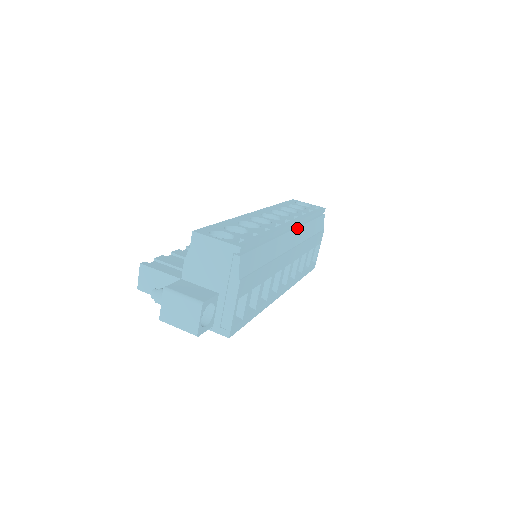
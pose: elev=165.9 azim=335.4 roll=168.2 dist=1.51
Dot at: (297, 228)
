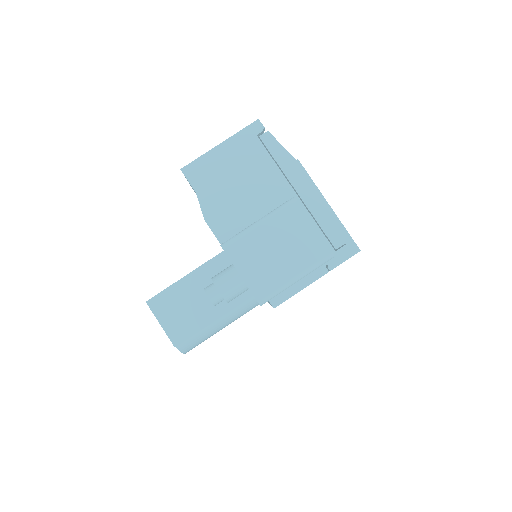
Dot at: occluded
